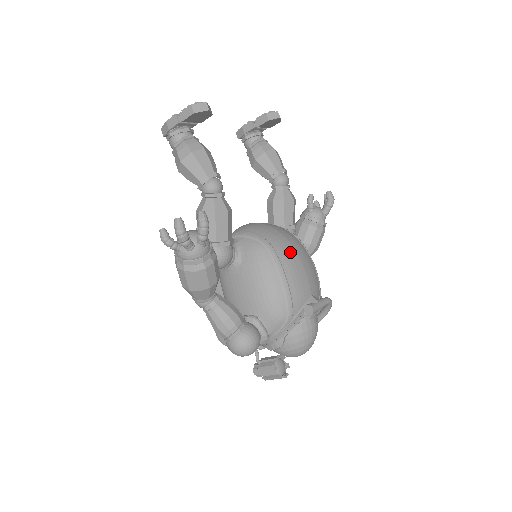
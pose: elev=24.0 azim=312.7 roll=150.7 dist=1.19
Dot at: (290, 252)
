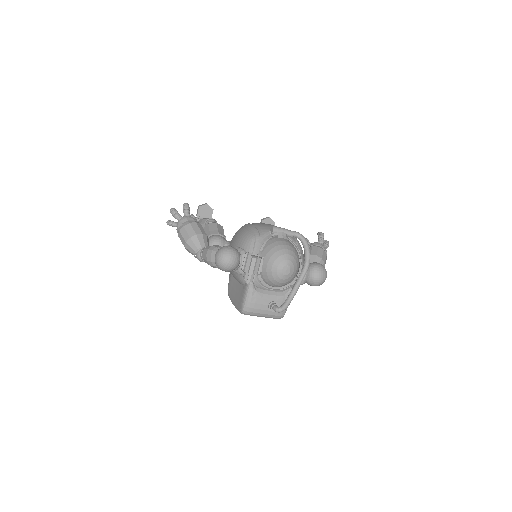
Dot at: occluded
